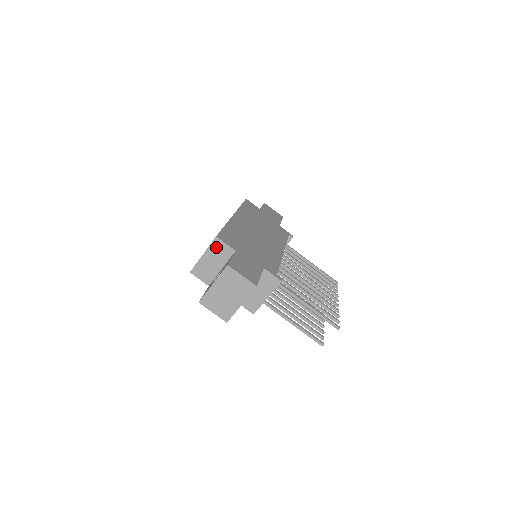
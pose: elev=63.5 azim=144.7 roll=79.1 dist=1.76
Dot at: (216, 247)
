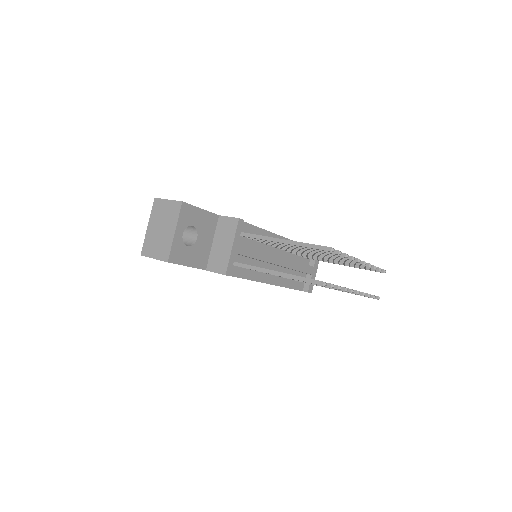
Dot at: occluded
